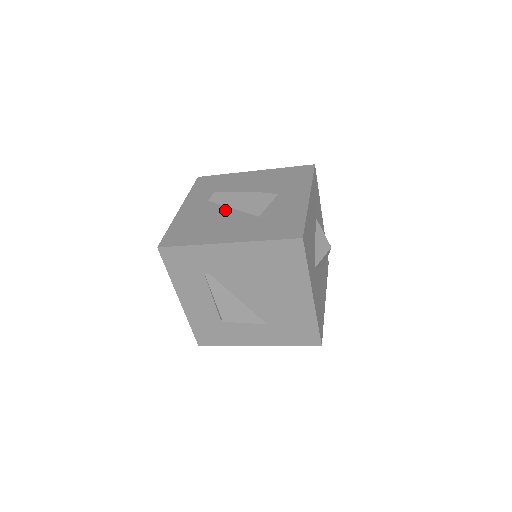
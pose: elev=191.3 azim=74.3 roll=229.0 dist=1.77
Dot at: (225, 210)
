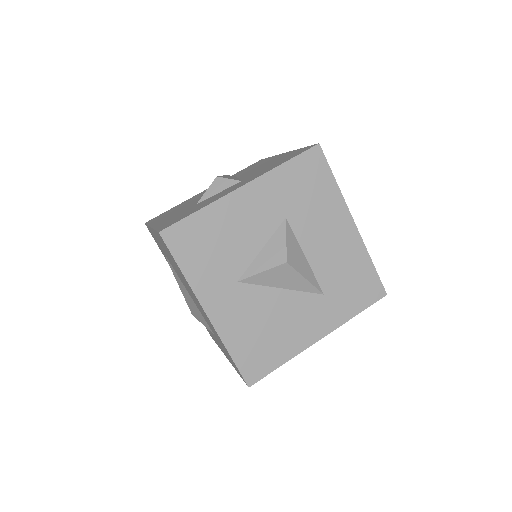
Dot at: occluded
